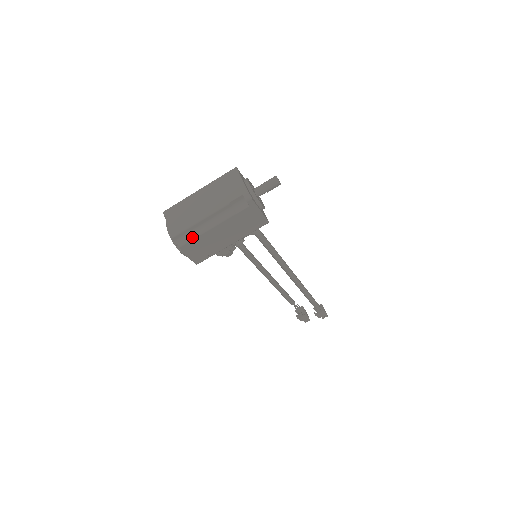
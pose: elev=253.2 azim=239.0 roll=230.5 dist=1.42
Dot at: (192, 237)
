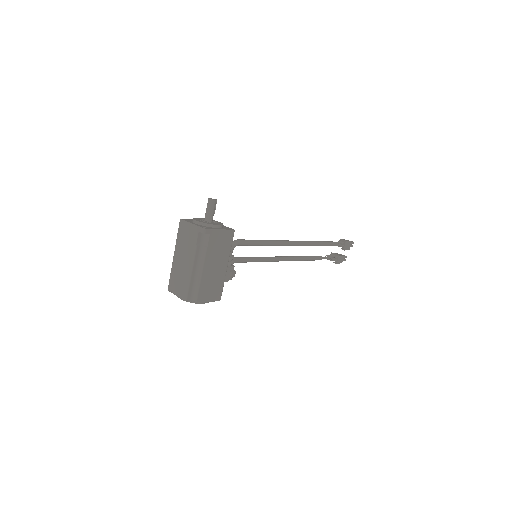
Dot at: (197, 288)
